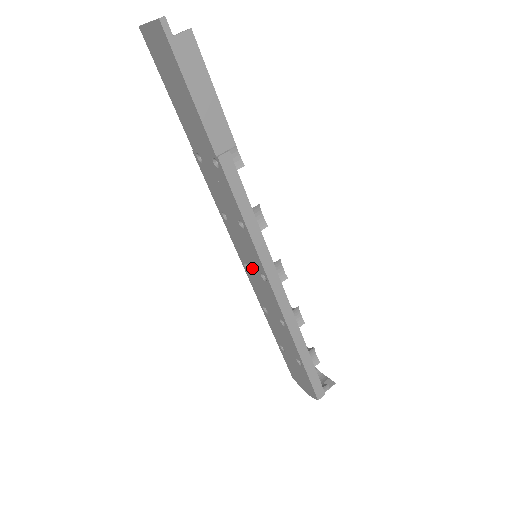
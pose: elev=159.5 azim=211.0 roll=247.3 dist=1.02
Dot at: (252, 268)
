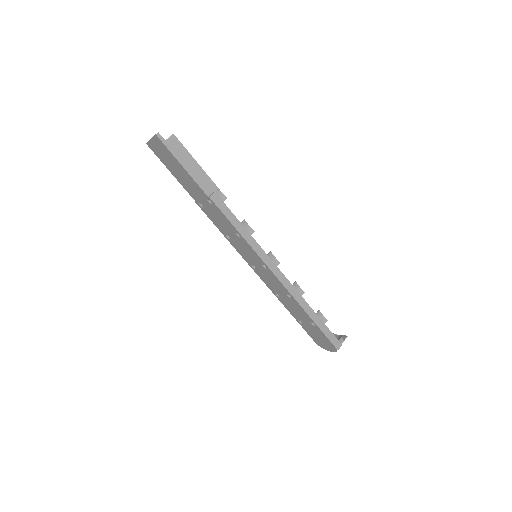
Dot at: (256, 265)
